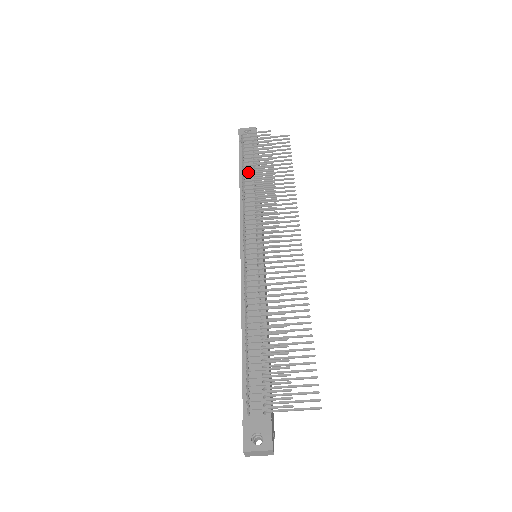
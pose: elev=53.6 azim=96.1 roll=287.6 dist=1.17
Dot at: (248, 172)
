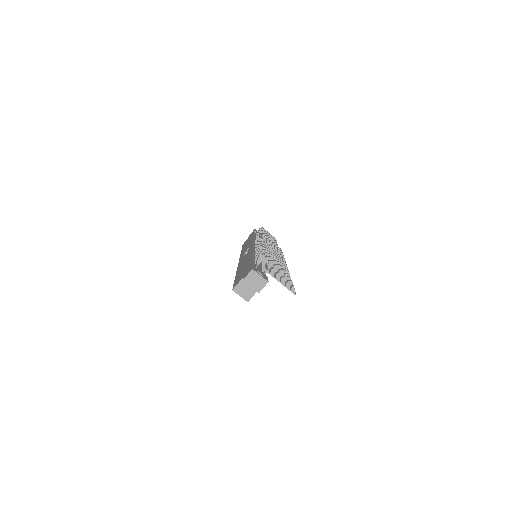
Dot at: (265, 233)
